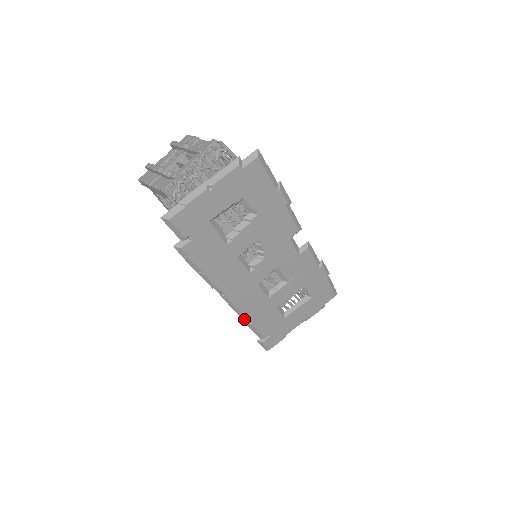
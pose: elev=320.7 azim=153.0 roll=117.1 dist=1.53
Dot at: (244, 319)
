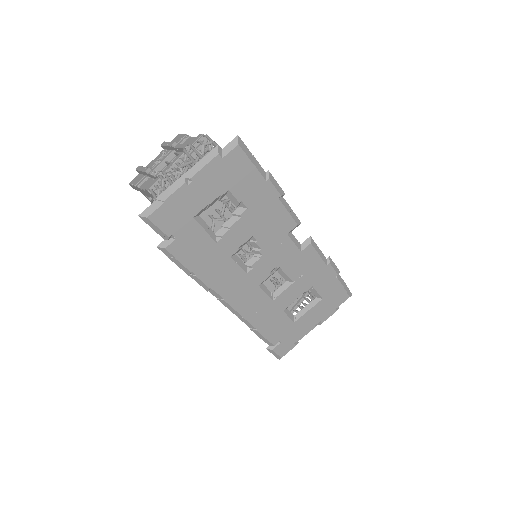
Dot at: (248, 325)
